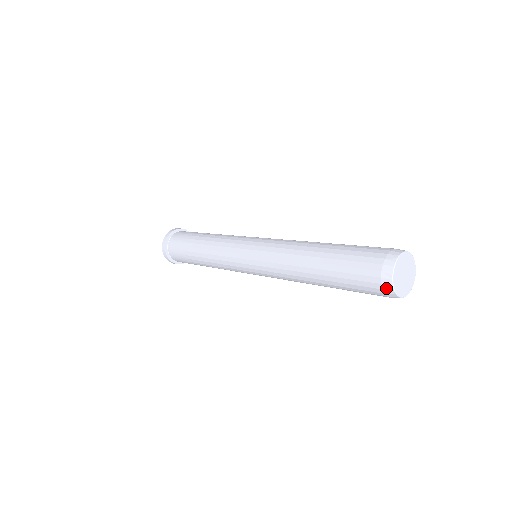
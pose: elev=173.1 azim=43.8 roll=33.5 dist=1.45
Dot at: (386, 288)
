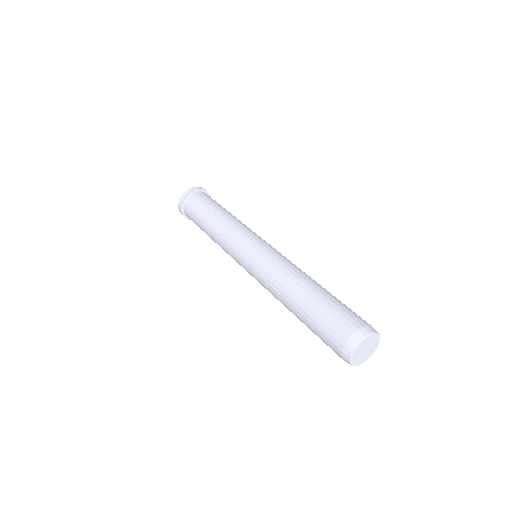
Dot at: (348, 347)
